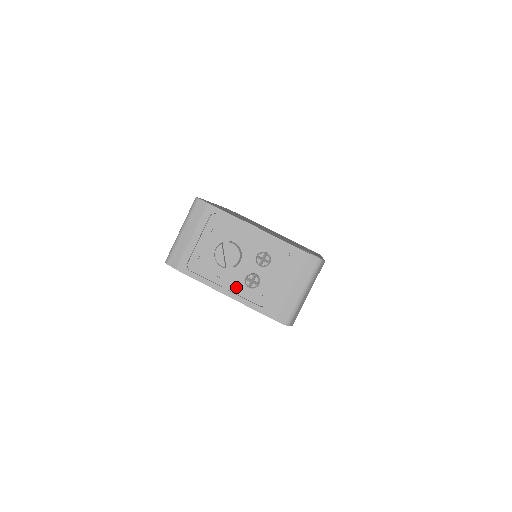
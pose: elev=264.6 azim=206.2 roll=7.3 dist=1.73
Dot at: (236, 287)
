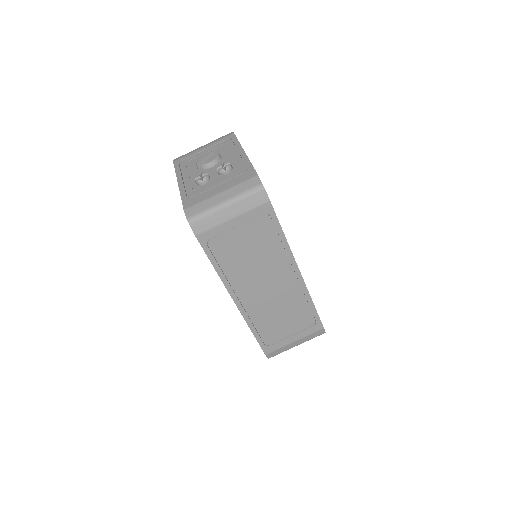
Dot at: (190, 181)
